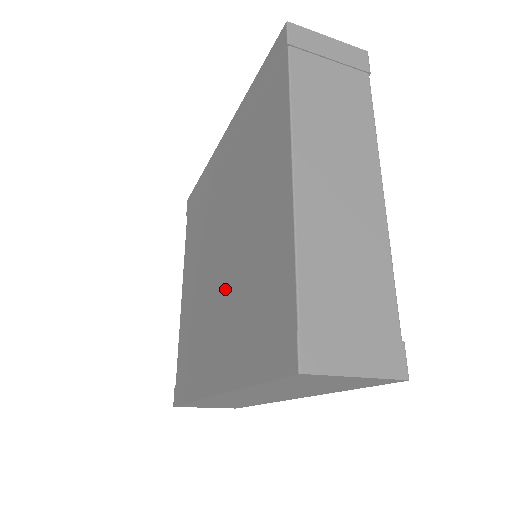
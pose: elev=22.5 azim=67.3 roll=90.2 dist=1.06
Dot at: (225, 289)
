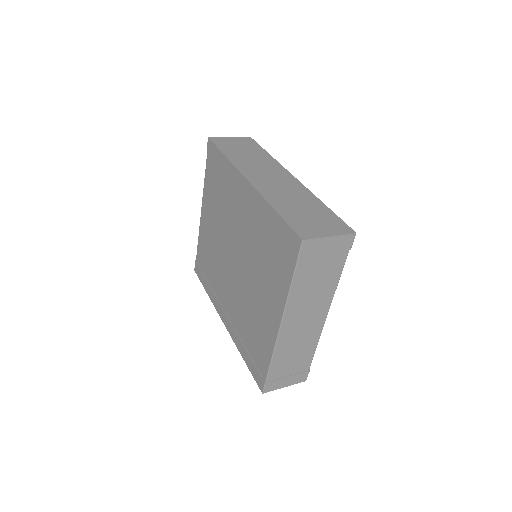
Dot at: (235, 290)
